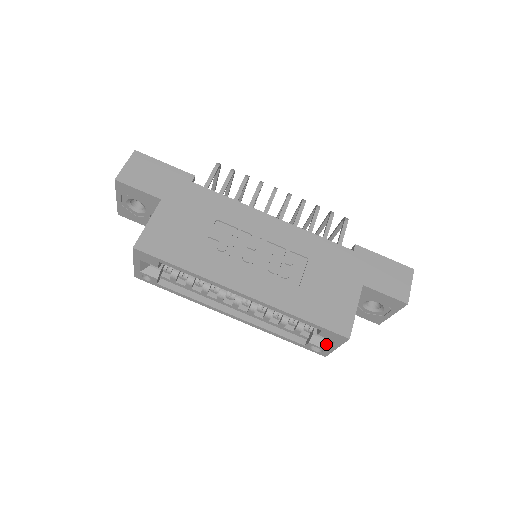
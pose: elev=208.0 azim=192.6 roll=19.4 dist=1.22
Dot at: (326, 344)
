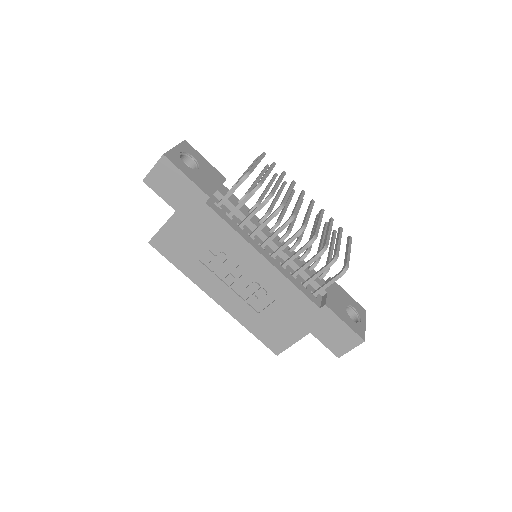
Dot at: occluded
